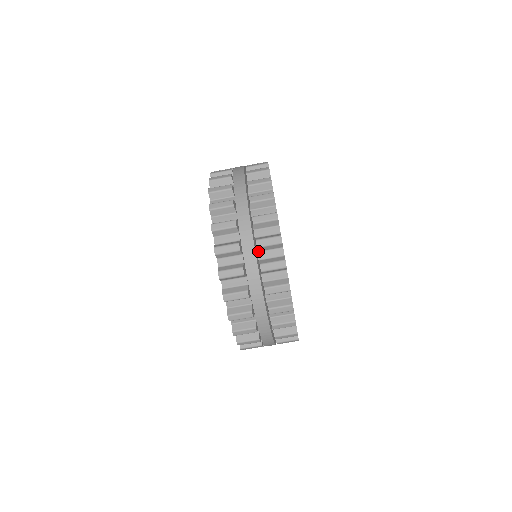
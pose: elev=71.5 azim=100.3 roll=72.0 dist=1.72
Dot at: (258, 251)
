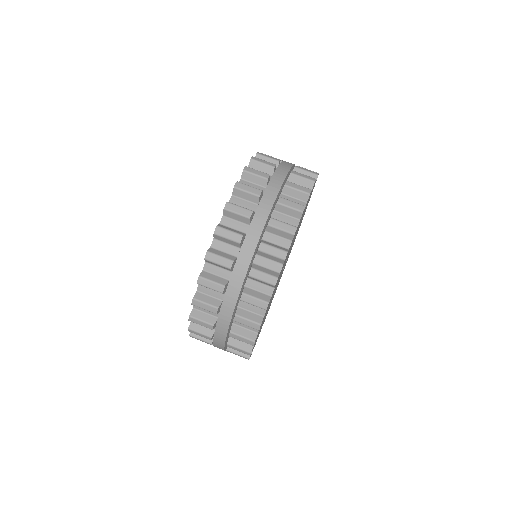
Dot at: occluded
